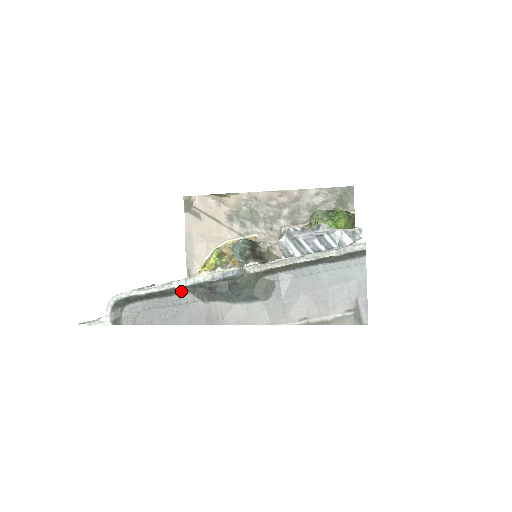
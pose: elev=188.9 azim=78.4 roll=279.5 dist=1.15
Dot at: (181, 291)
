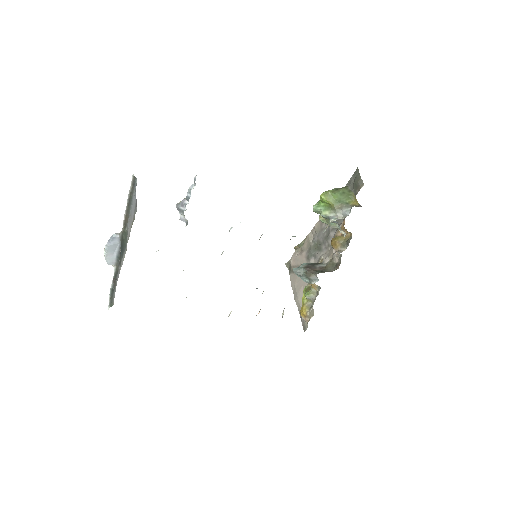
Dot at: (118, 268)
